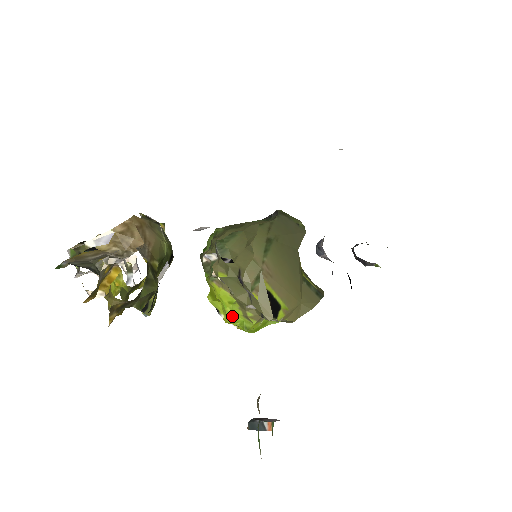
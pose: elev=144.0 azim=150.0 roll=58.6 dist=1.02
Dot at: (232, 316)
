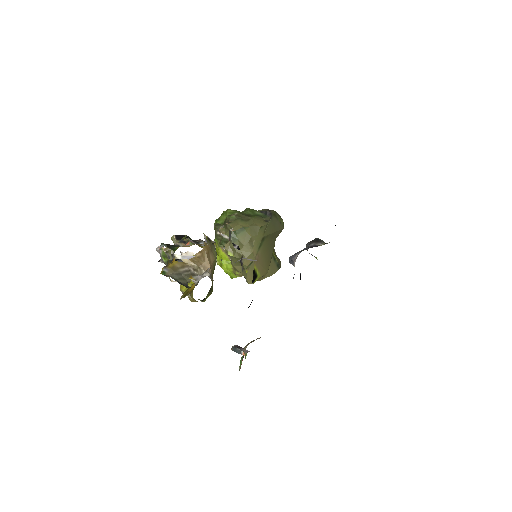
Dot at: (226, 269)
